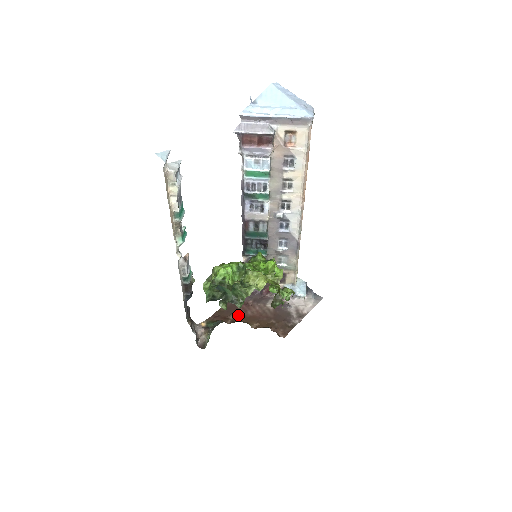
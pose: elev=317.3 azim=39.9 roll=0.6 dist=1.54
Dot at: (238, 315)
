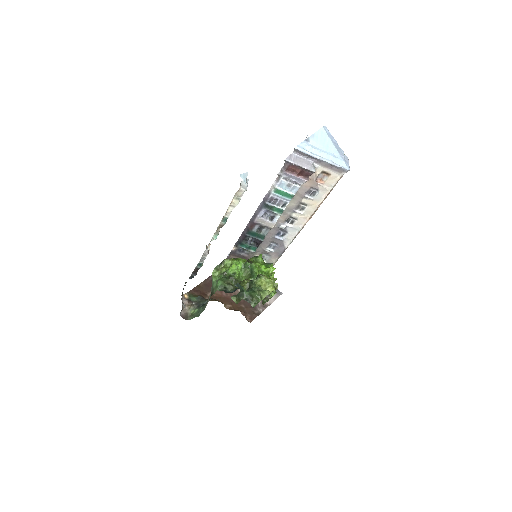
Dot at: (215, 294)
